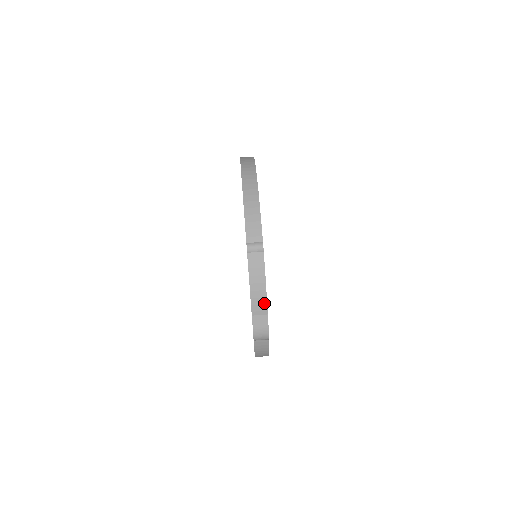
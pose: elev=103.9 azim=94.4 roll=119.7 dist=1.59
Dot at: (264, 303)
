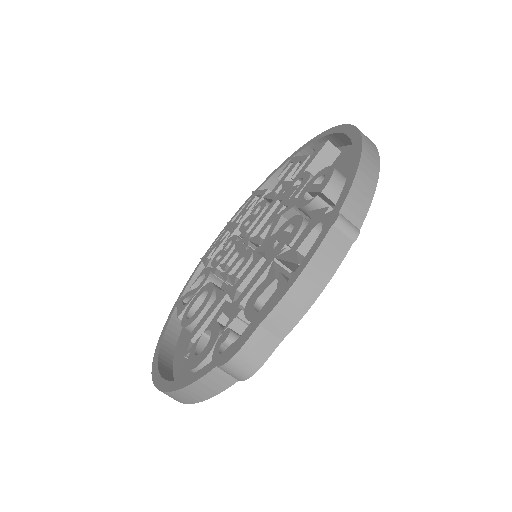
Dot at: (294, 319)
